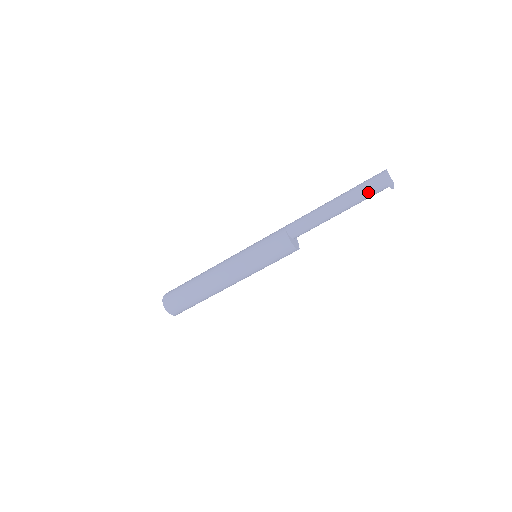
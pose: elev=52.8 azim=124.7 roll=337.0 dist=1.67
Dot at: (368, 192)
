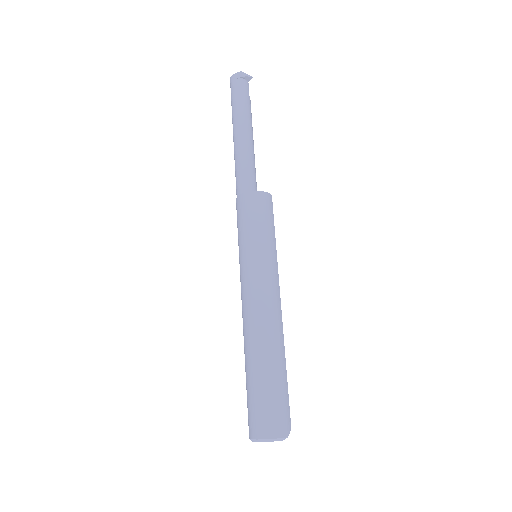
Dot at: (238, 98)
